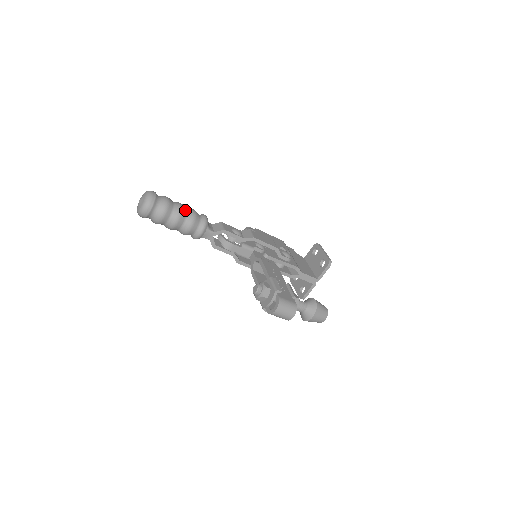
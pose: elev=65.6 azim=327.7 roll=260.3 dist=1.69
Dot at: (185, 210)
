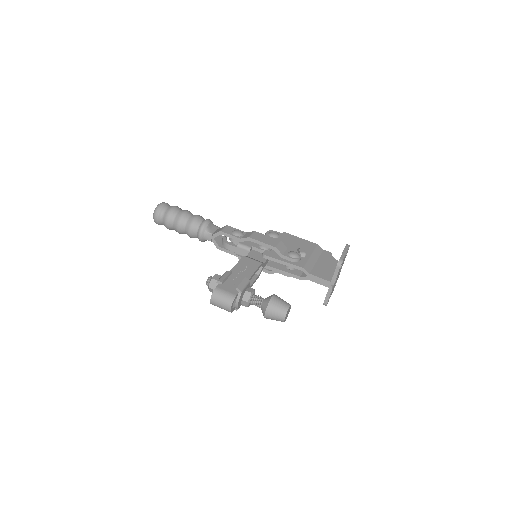
Dot at: (187, 216)
